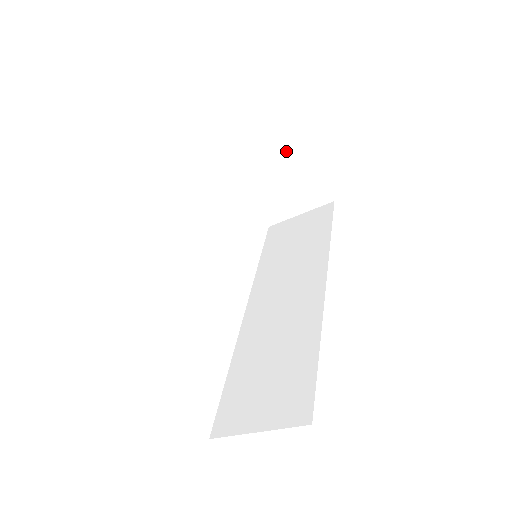
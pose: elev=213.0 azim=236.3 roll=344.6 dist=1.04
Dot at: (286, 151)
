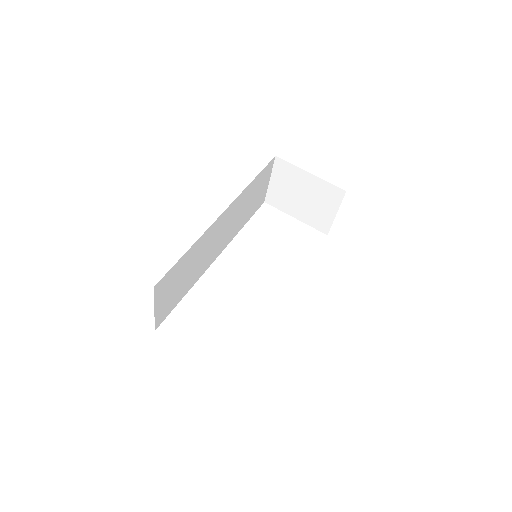
Dot at: (291, 176)
